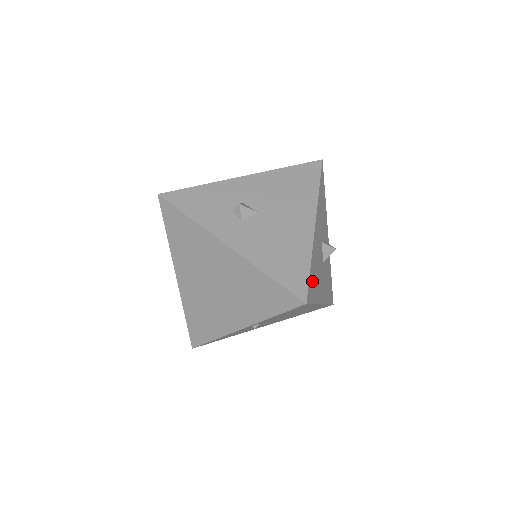
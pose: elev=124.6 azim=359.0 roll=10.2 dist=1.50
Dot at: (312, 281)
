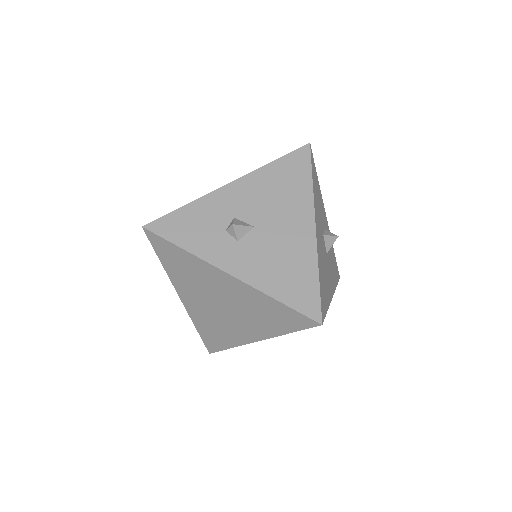
Dot at: (322, 292)
